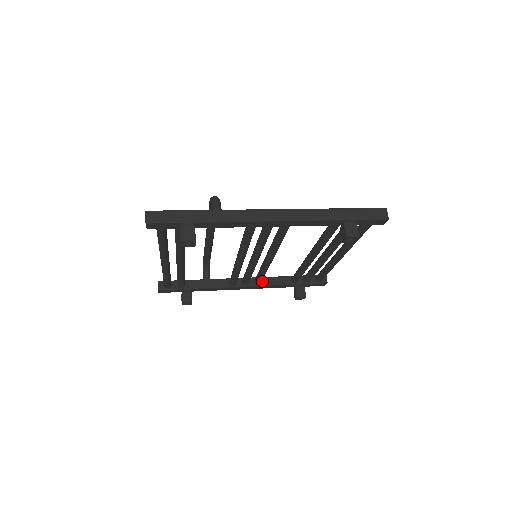
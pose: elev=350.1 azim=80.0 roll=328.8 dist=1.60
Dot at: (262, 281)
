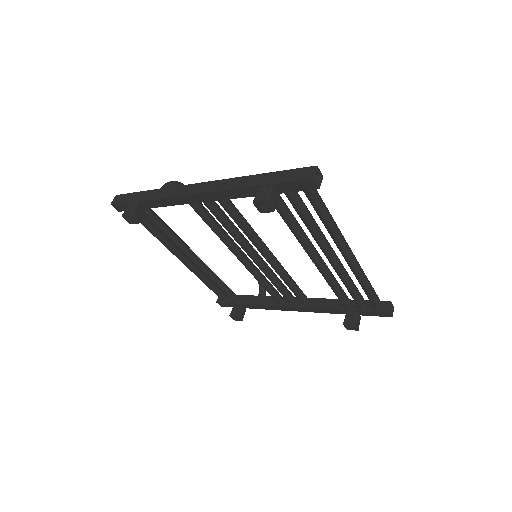
Dot at: (311, 302)
